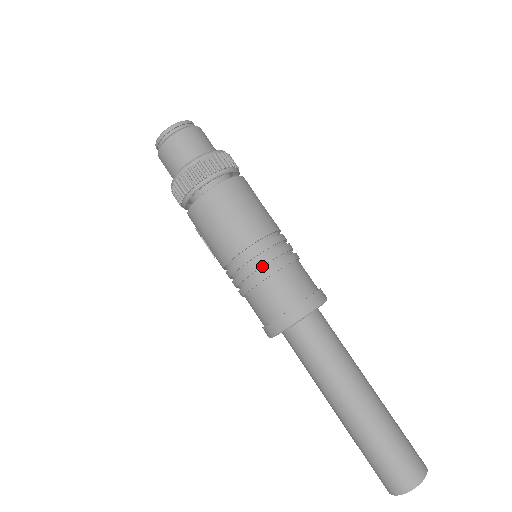
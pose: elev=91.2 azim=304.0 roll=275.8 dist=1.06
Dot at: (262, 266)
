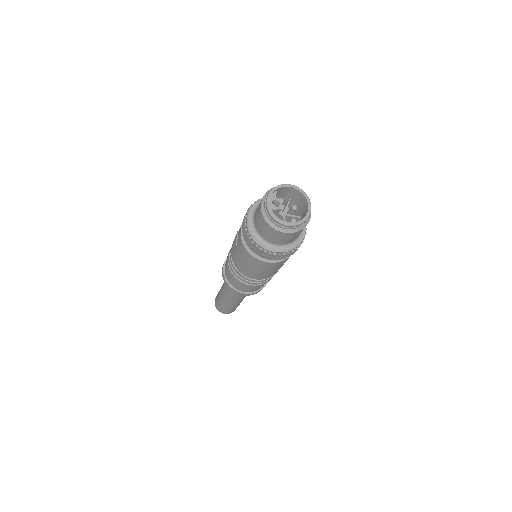
Dot at: (250, 284)
